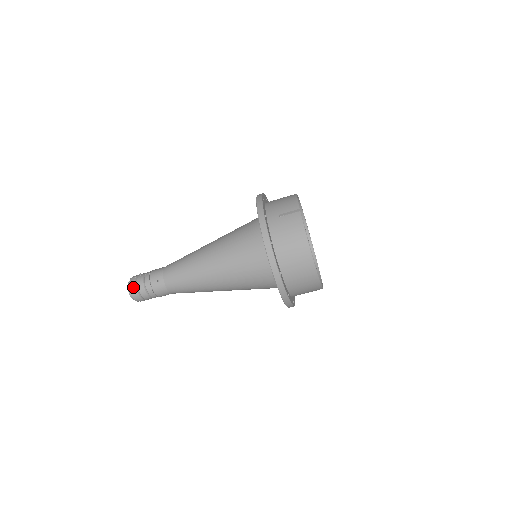
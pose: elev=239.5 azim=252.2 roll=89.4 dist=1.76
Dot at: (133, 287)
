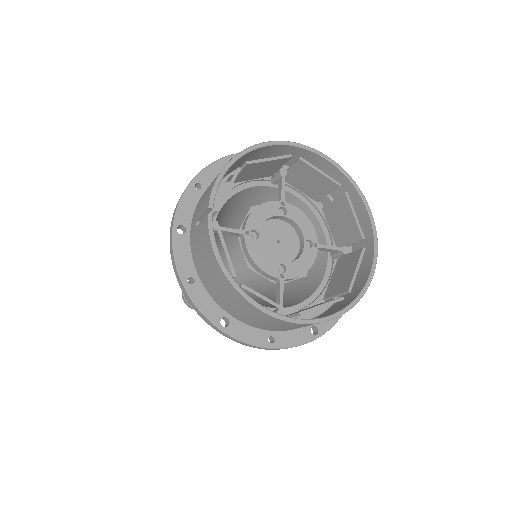
Dot at: (183, 299)
